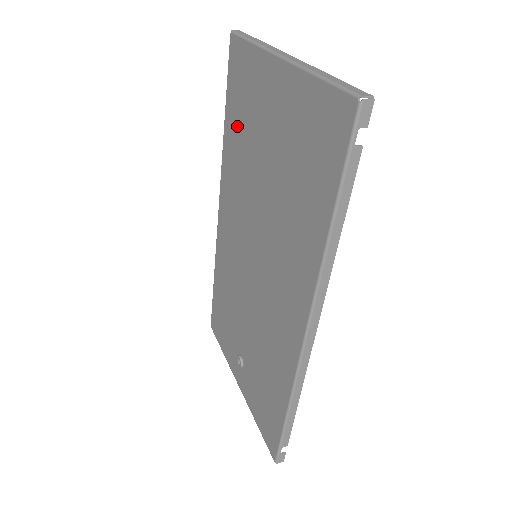
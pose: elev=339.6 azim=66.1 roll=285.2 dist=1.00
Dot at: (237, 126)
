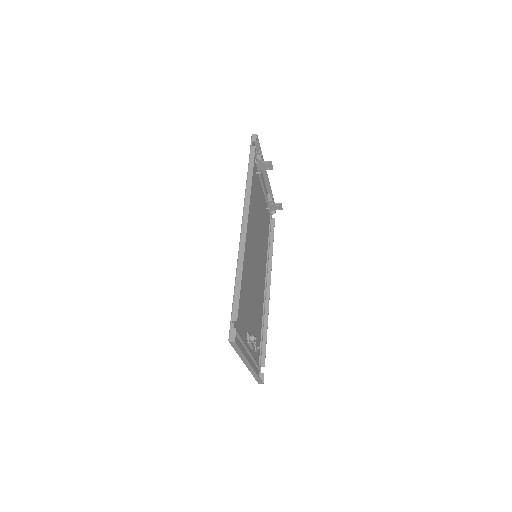
Dot at: (266, 228)
